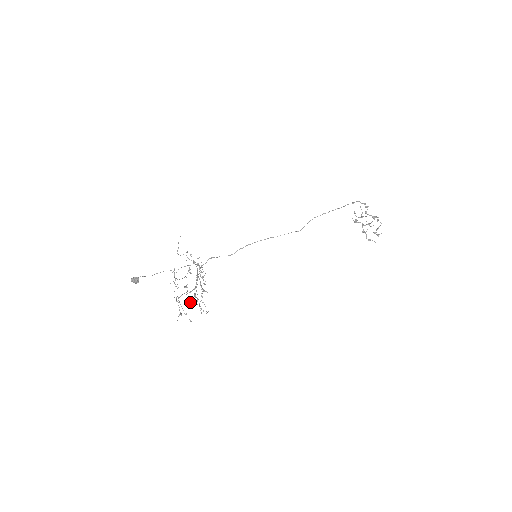
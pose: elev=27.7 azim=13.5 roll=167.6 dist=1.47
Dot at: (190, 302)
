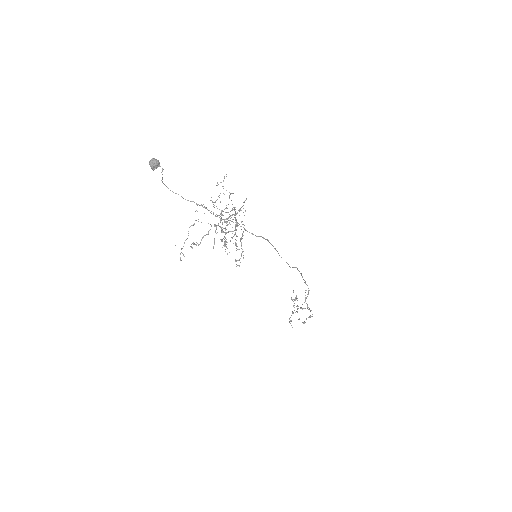
Dot at: (222, 240)
